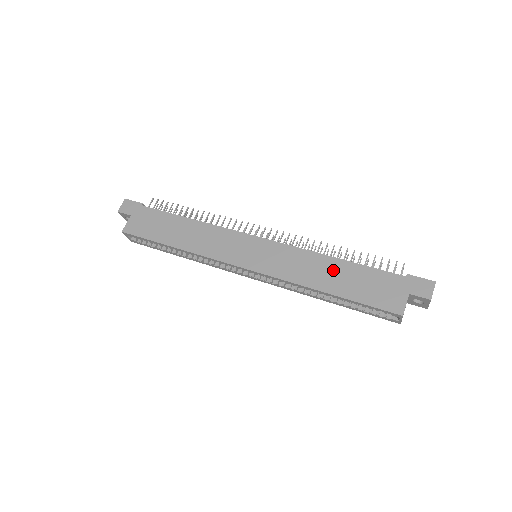
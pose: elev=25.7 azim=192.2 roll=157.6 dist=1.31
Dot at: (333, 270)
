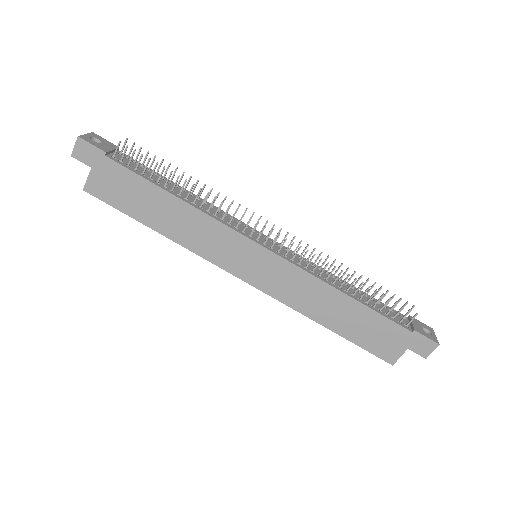
Dot at: (339, 307)
